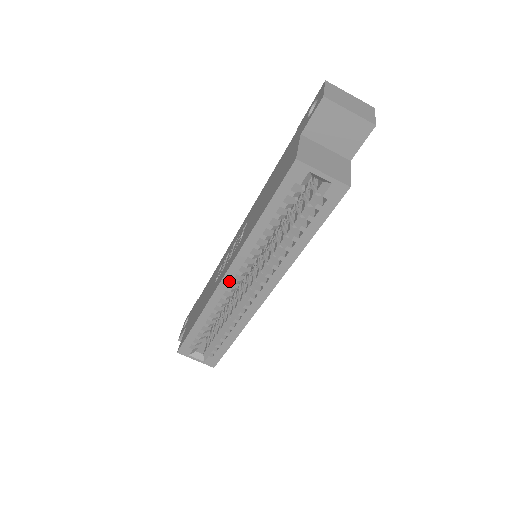
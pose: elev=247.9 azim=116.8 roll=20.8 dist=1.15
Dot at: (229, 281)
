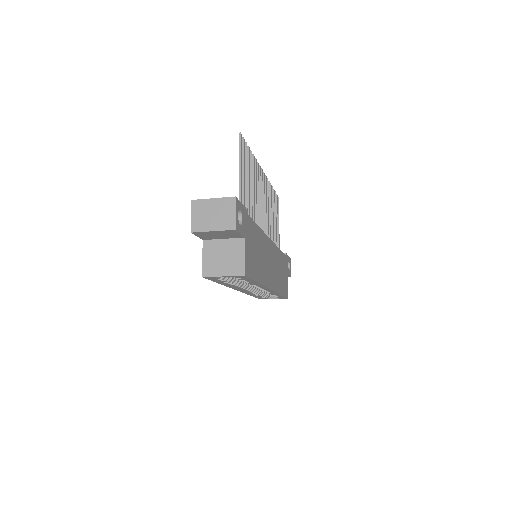
Dot at: occluded
